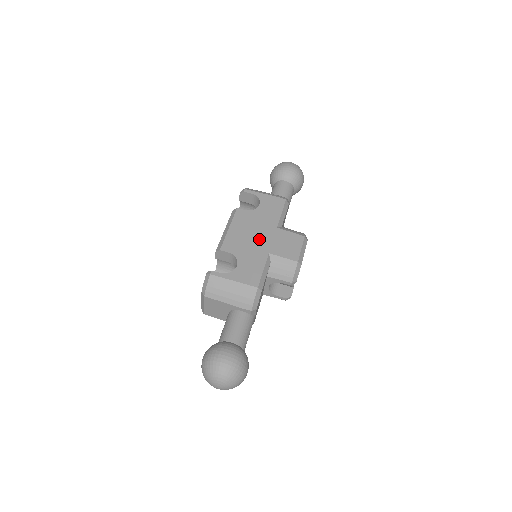
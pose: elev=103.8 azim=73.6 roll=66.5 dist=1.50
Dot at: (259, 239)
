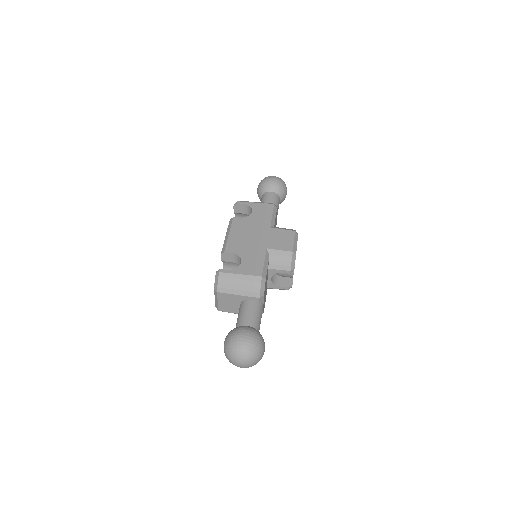
Dot at: (256, 238)
